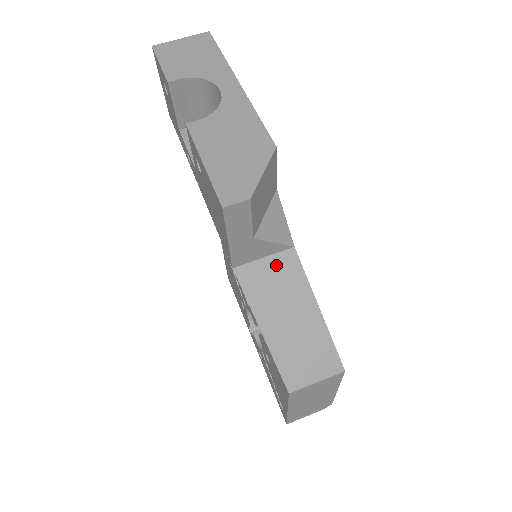
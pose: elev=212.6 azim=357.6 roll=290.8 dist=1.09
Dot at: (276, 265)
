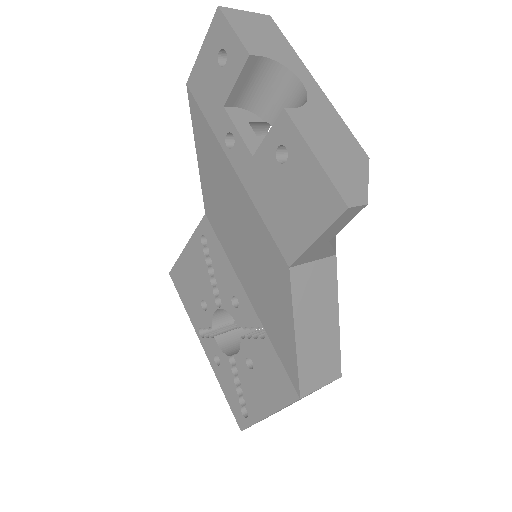
Dot at: (320, 270)
